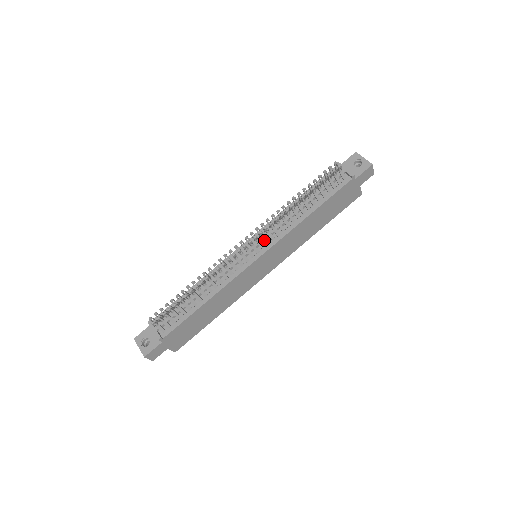
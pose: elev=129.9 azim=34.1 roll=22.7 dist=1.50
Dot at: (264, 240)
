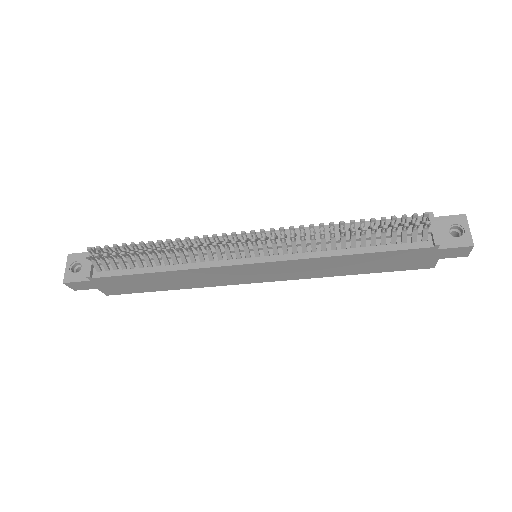
Dot at: (273, 248)
